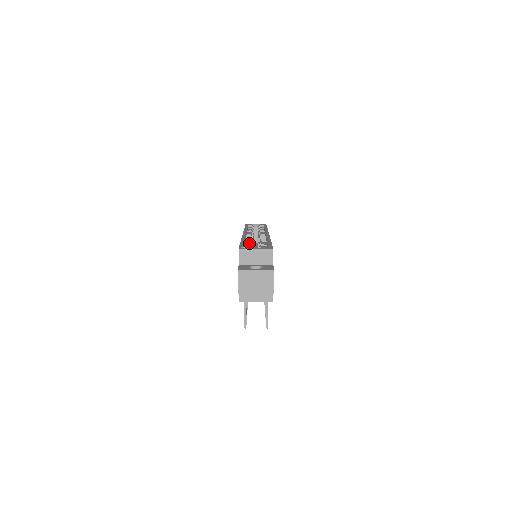
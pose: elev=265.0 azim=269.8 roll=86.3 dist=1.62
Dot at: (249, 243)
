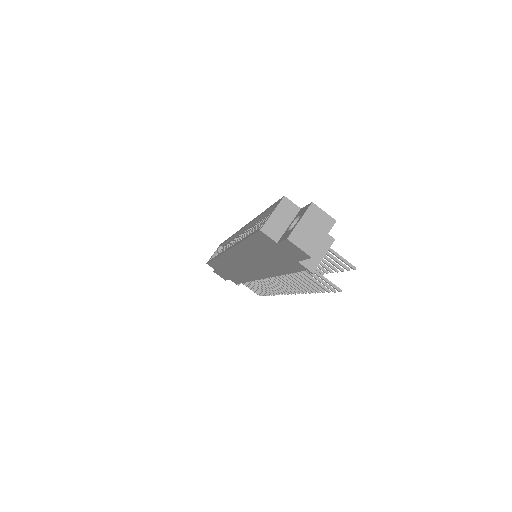
Dot at: occluded
